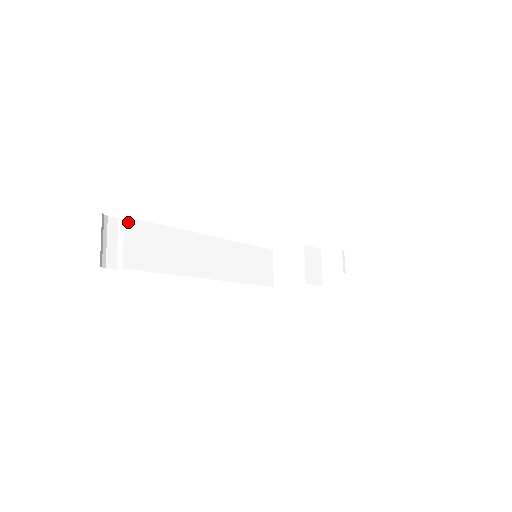
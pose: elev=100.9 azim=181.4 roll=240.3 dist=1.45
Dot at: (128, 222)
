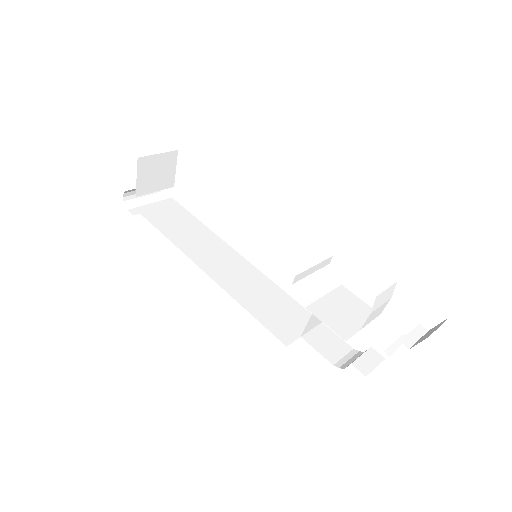
Dot at: (171, 201)
